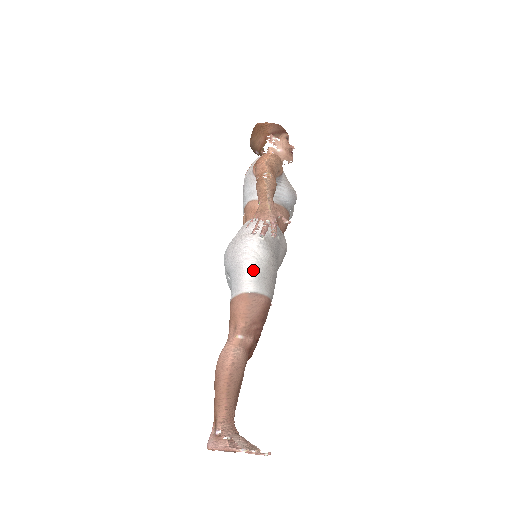
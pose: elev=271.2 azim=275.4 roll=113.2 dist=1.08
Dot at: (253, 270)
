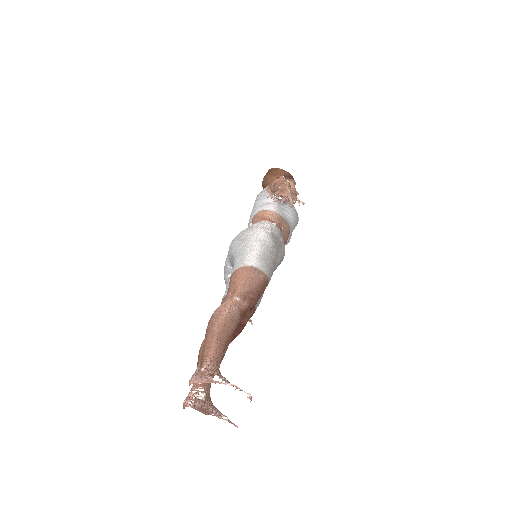
Dot at: (259, 250)
